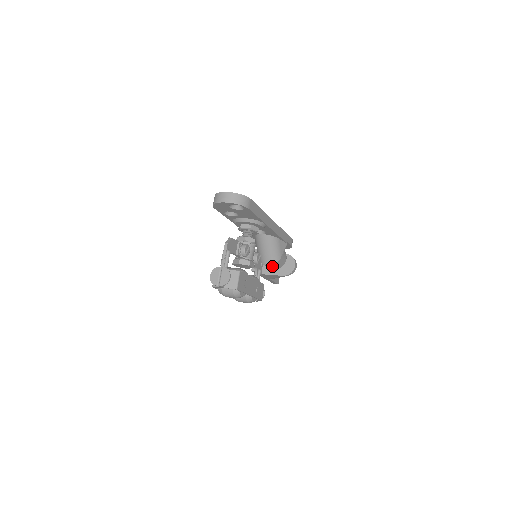
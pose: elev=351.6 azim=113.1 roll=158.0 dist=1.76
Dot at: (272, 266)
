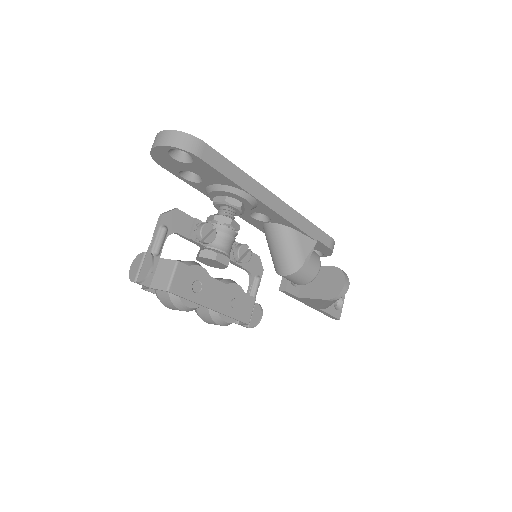
Dot at: (292, 277)
